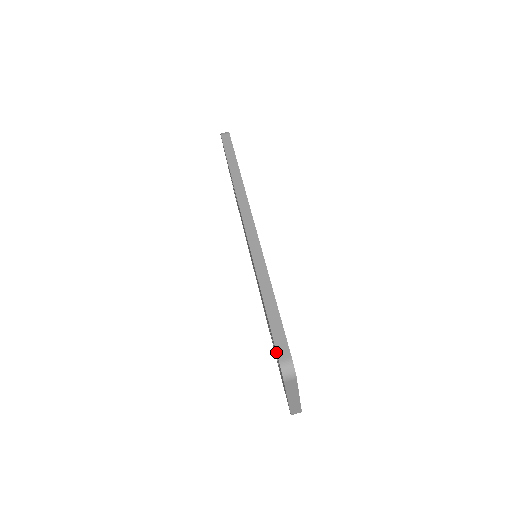
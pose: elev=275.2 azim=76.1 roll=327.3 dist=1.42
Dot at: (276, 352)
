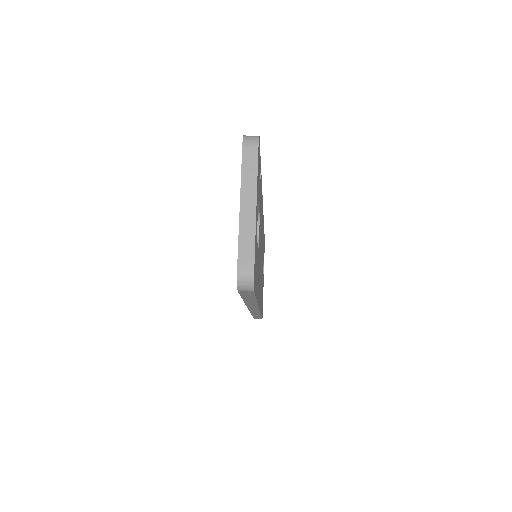
Dot at: occluded
